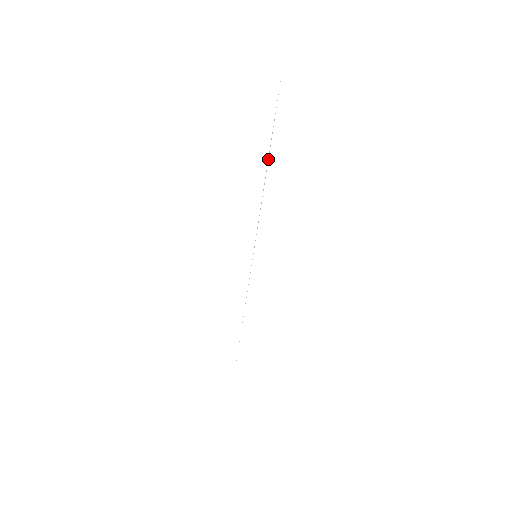
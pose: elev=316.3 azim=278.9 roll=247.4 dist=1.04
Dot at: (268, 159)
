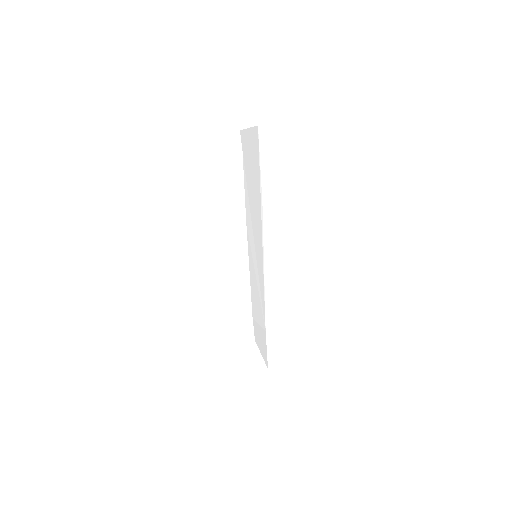
Dot at: occluded
